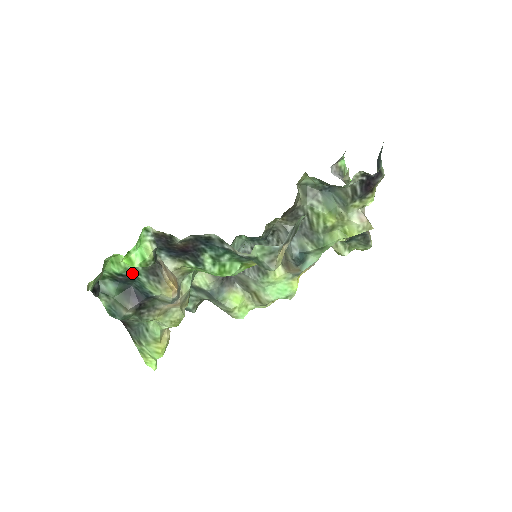
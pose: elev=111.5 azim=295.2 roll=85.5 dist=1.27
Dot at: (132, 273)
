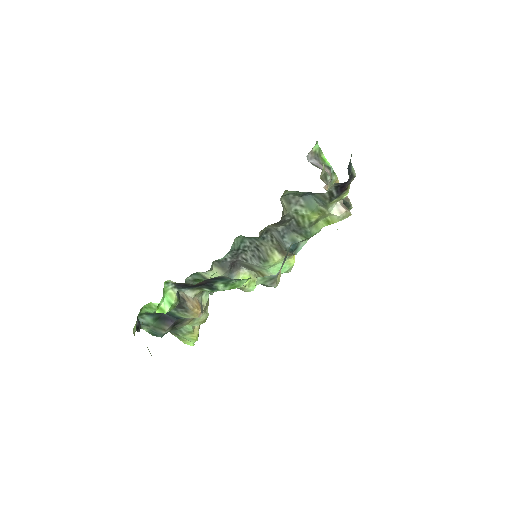
Dot at: occluded
